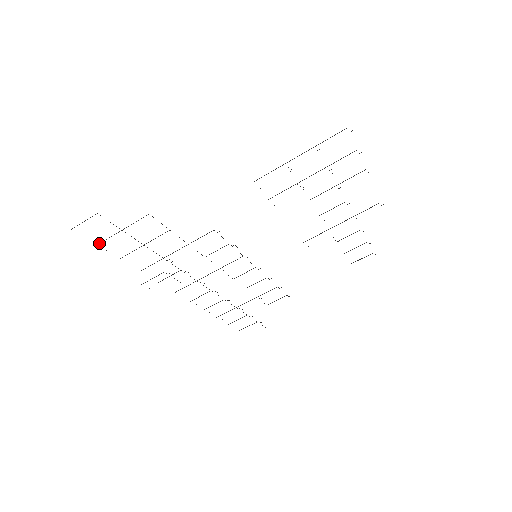
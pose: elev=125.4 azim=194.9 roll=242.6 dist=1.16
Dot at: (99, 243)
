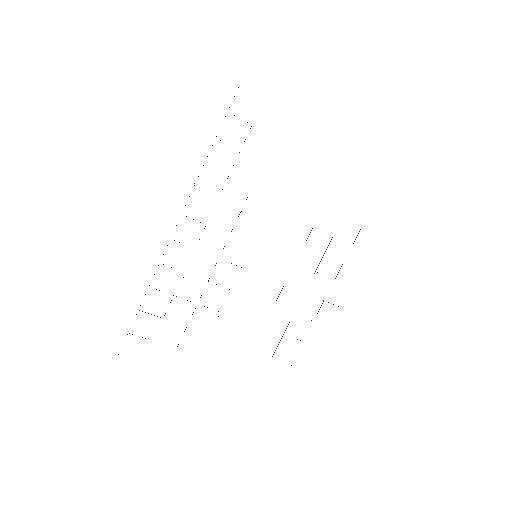
Dot at: occluded
